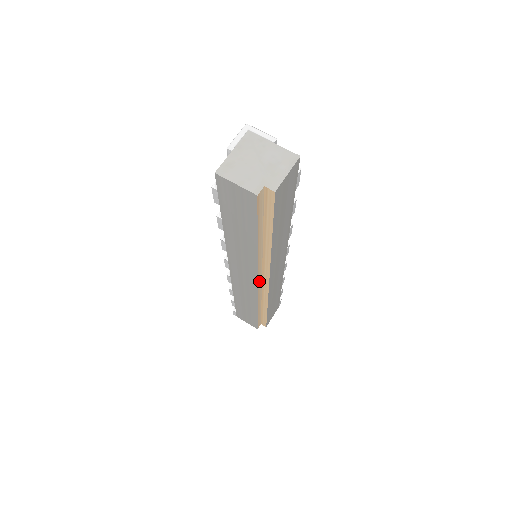
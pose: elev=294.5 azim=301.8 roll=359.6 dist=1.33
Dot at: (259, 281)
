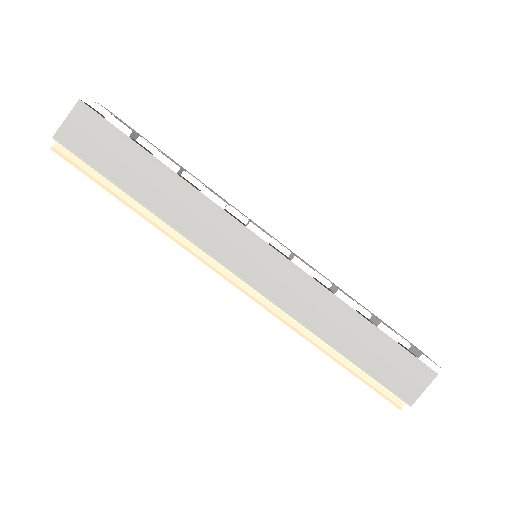
Dot at: (234, 279)
